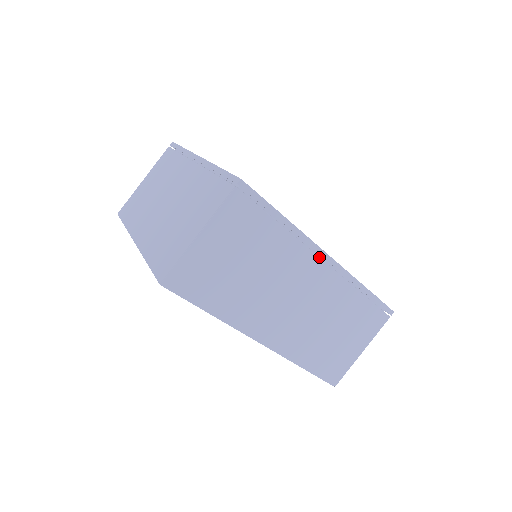
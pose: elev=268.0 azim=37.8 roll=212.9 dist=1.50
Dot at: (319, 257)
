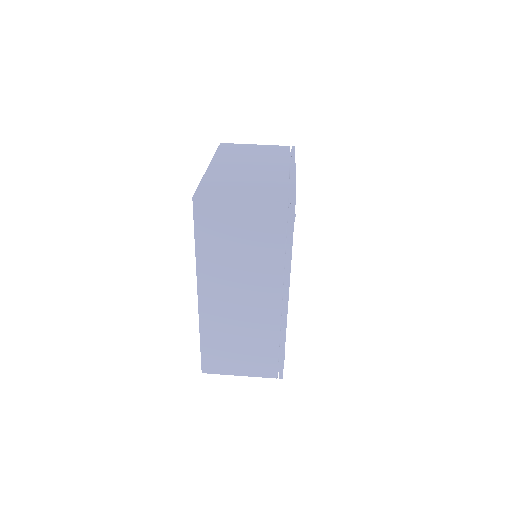
Dot at: occluded
